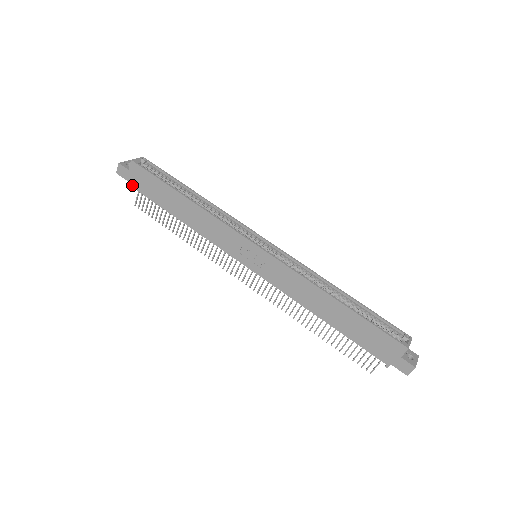
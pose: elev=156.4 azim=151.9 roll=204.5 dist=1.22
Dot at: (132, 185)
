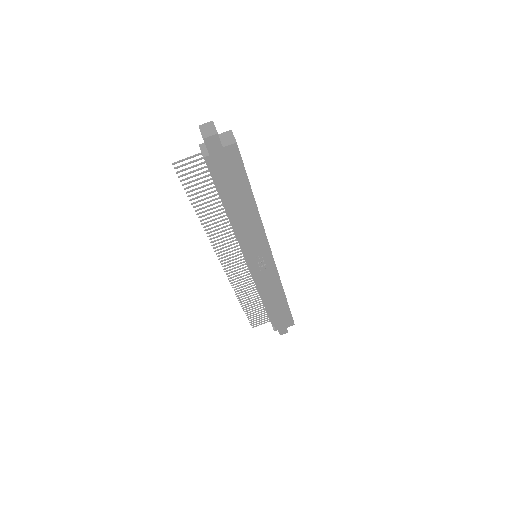
Dot at: (211, 161)
